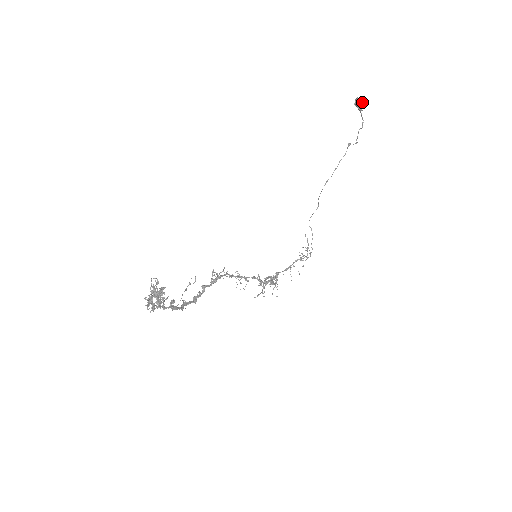
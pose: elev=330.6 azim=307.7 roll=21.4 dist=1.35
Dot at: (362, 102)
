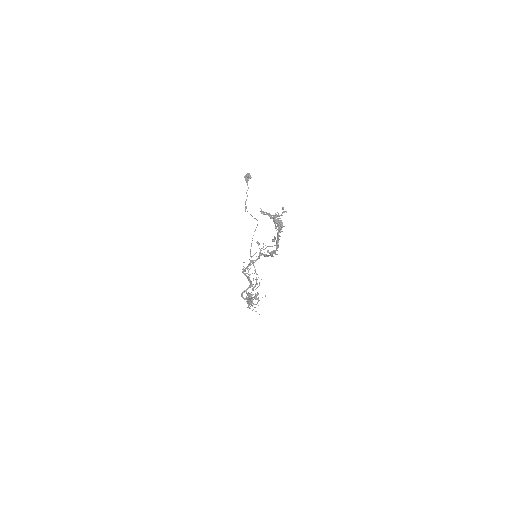
Dot at: (250, 177)
